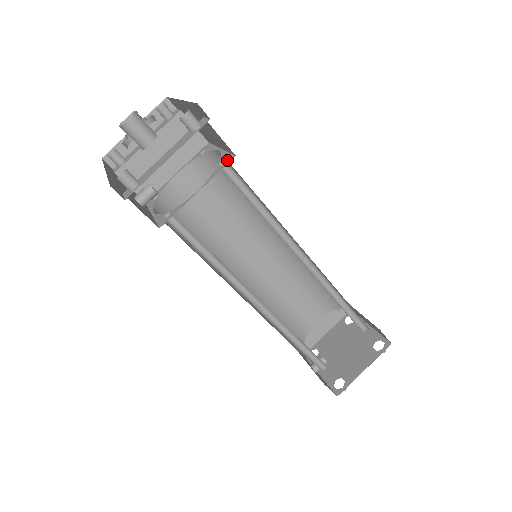
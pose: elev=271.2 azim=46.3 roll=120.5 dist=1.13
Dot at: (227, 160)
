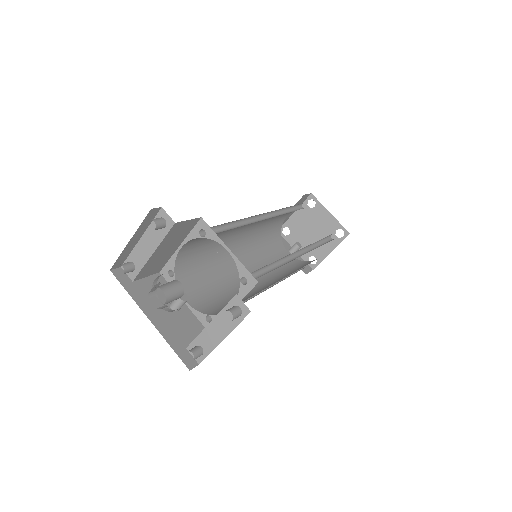
Dot at: (250, 282)
